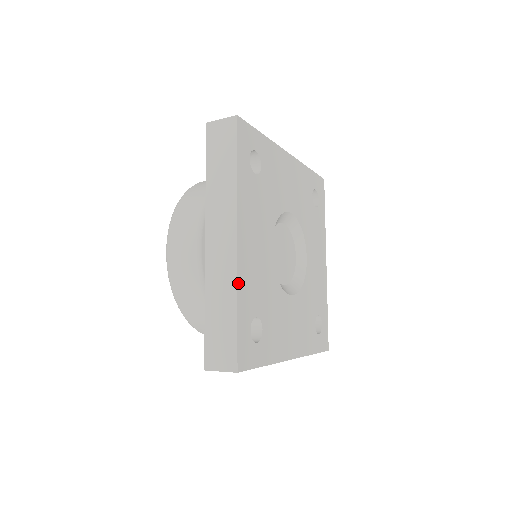
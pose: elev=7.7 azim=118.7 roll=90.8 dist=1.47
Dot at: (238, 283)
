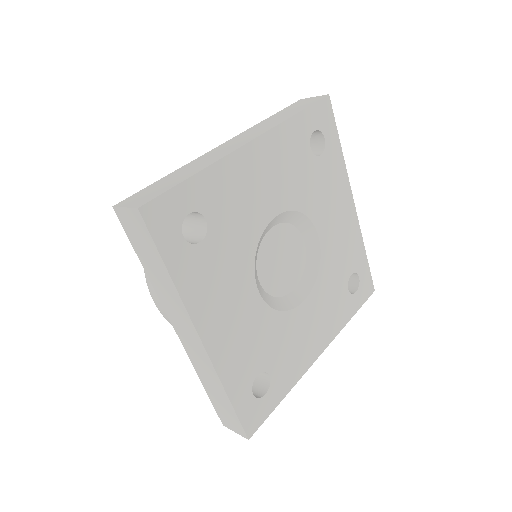
Dot at: (220, 376)
